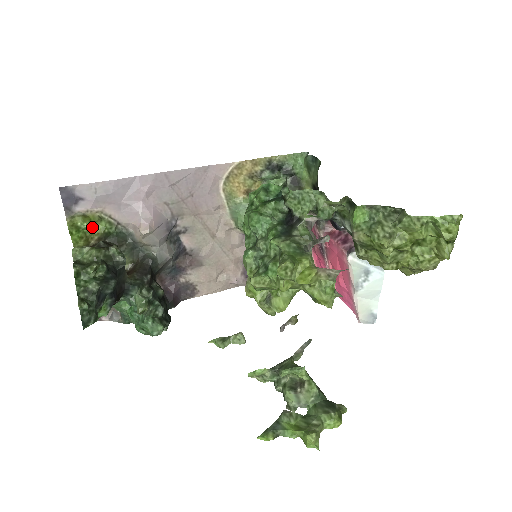
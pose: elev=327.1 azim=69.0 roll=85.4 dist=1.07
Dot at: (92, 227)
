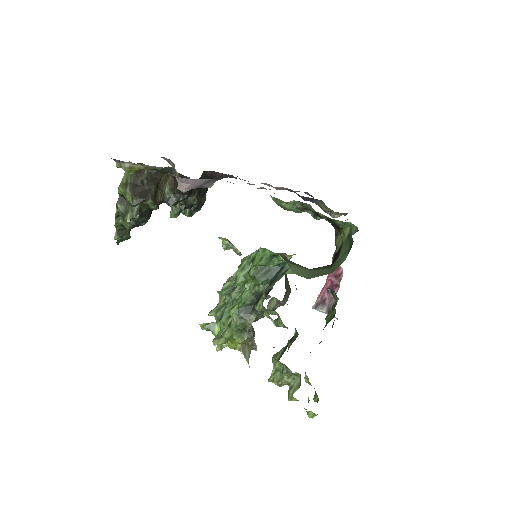
Dot at: occluded
